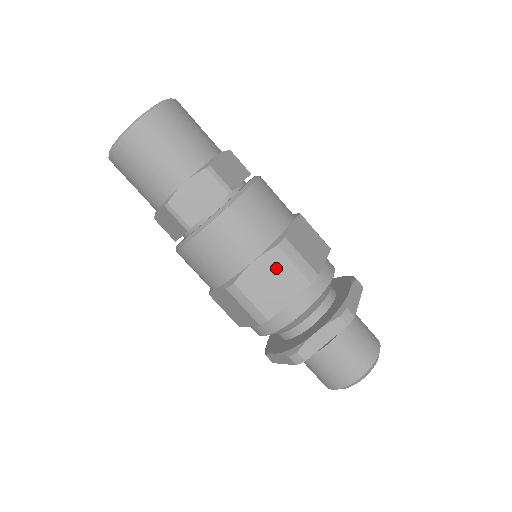
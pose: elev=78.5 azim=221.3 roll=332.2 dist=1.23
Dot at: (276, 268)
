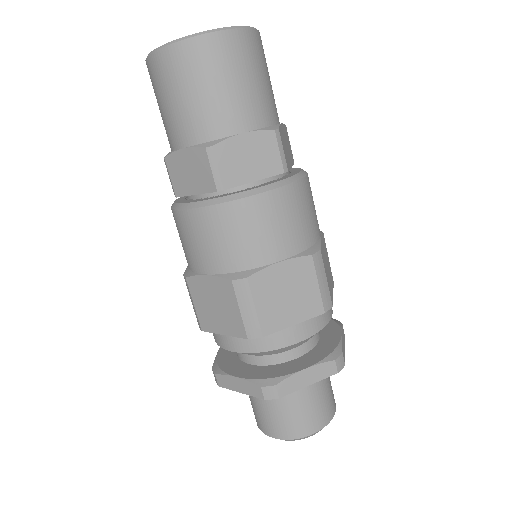
Dot at: (299, 280)
